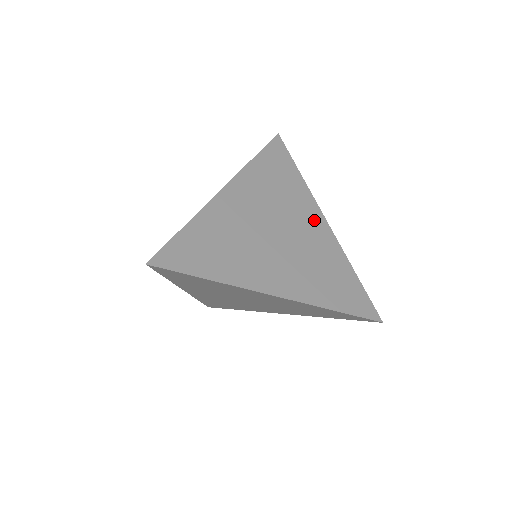
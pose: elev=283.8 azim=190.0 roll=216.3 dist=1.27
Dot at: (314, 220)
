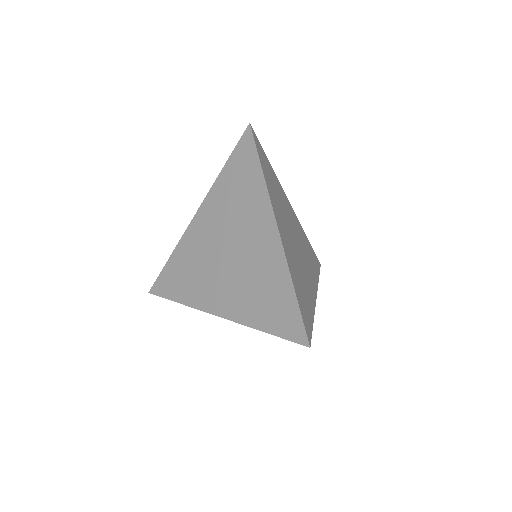
Dot at: (290, 210)
